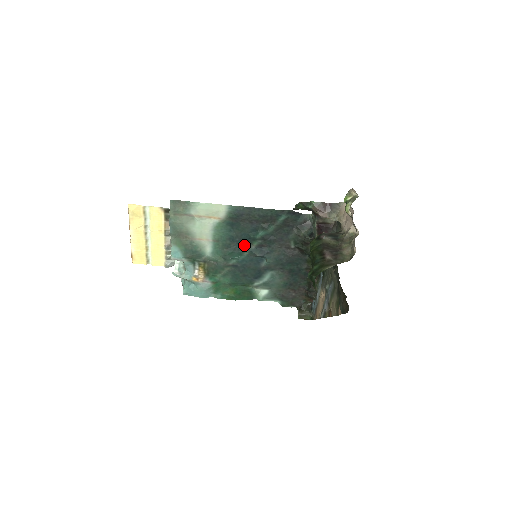
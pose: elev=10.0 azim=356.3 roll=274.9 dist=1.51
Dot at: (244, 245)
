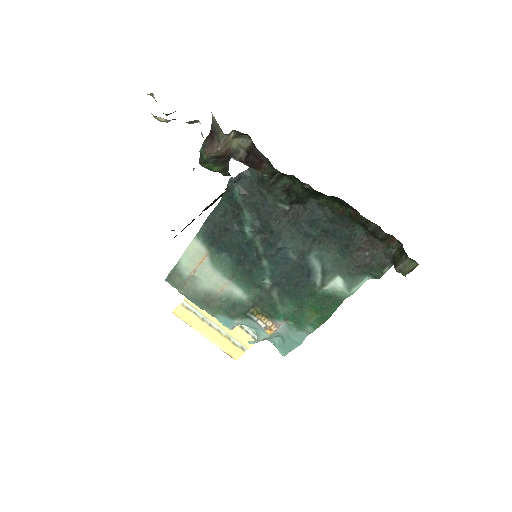
Dot at: (253, 256)
